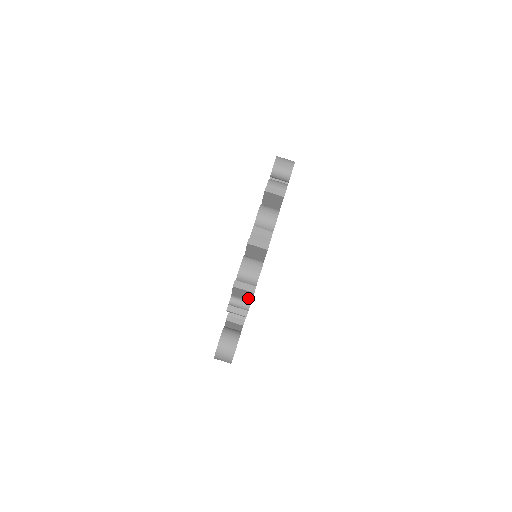
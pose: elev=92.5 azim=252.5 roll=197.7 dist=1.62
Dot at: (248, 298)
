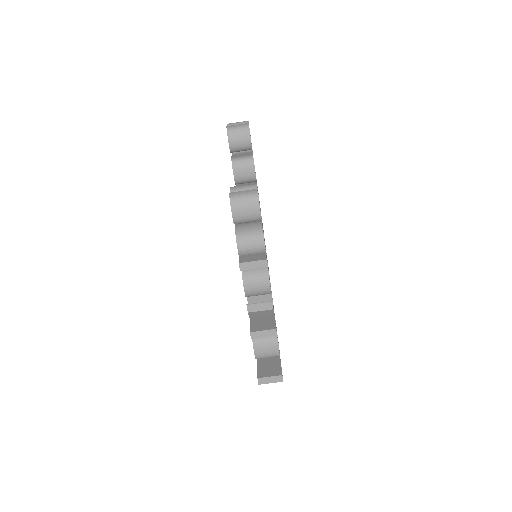
Dot at: occluded
